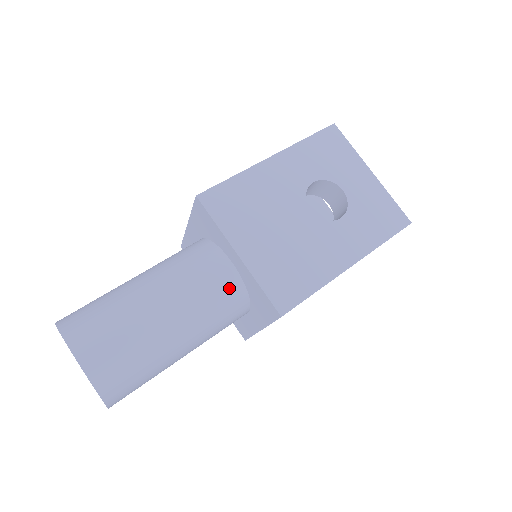
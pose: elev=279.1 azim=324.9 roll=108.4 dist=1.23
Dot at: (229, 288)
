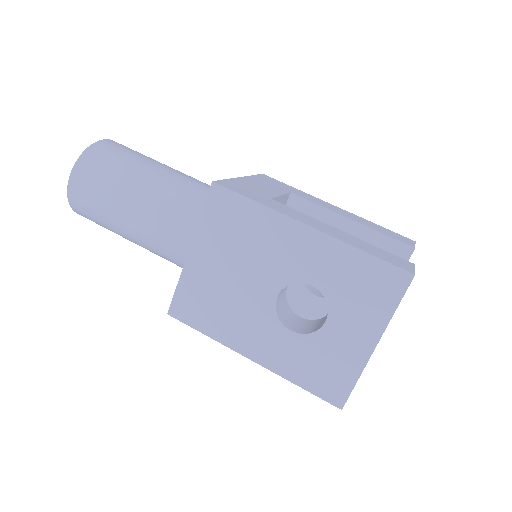
Dot at: (182, 255)
